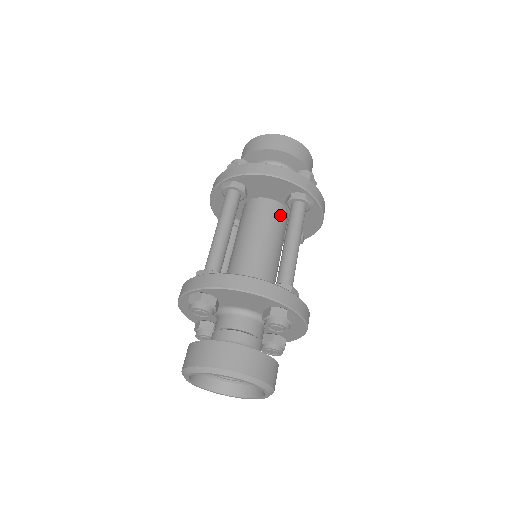
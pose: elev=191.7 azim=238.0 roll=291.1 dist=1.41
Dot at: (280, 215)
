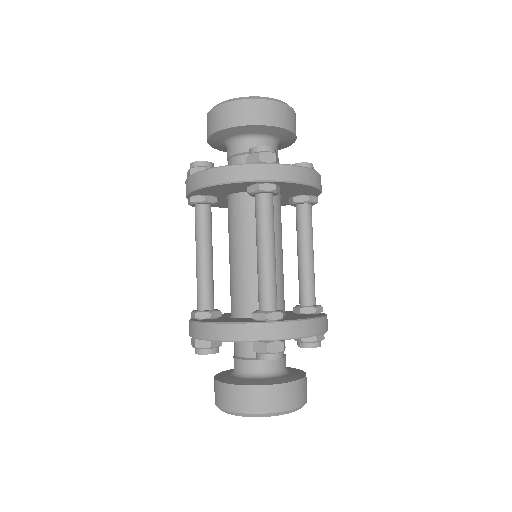
Dot at: occluded
